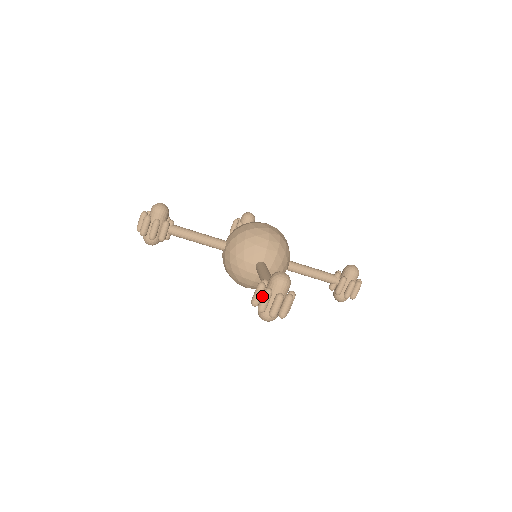
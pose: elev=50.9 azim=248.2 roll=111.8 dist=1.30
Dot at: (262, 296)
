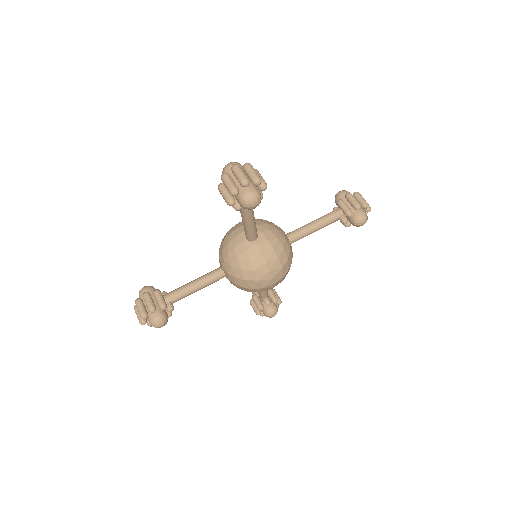
Dot at: occluded
